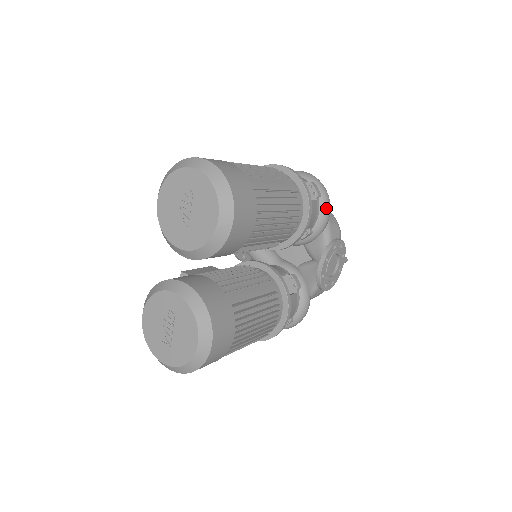
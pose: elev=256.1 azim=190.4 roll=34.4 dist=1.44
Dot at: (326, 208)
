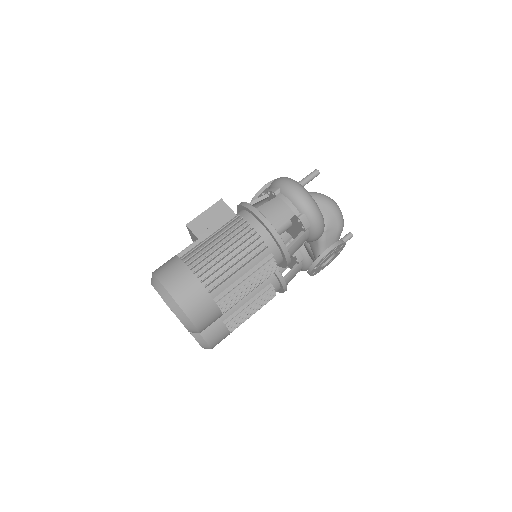
Dot at: (316, 233)
